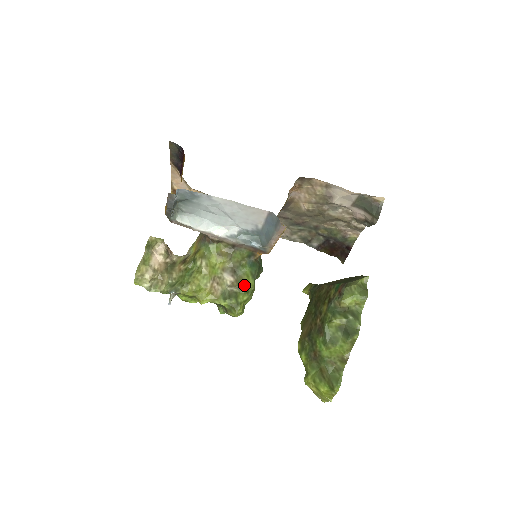
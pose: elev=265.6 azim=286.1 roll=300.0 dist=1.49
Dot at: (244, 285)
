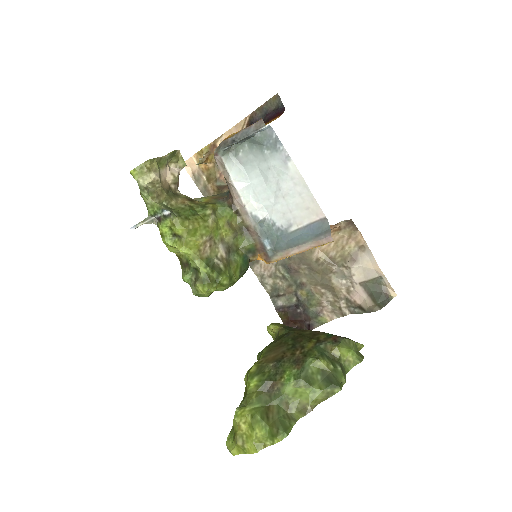
Dot at: (231, 270)
